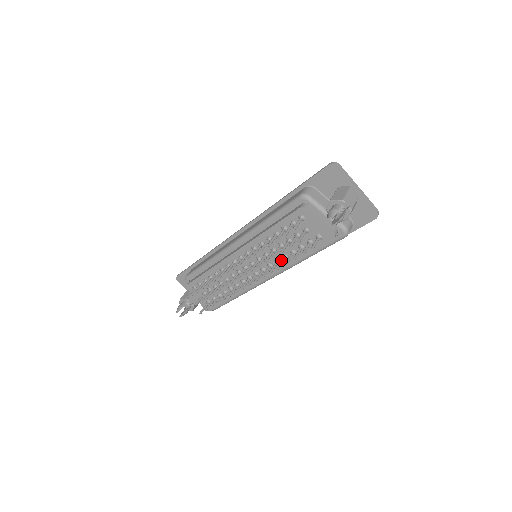
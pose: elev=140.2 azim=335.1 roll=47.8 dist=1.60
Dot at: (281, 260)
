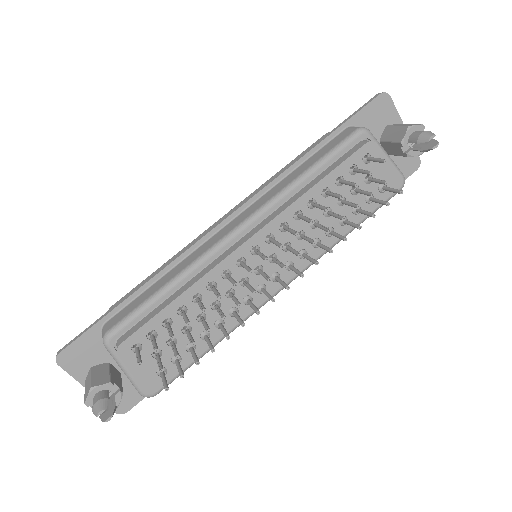
Dot at: (334, 232)
